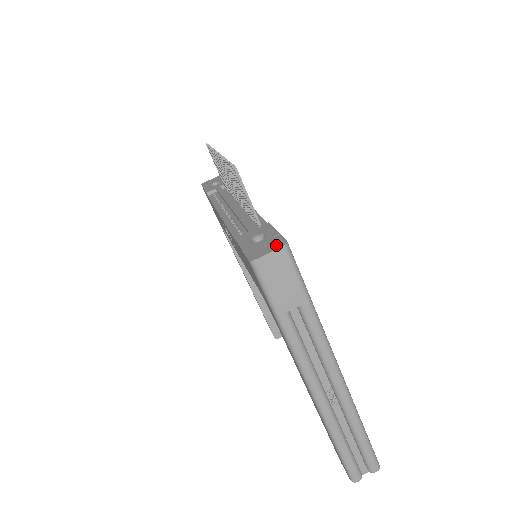
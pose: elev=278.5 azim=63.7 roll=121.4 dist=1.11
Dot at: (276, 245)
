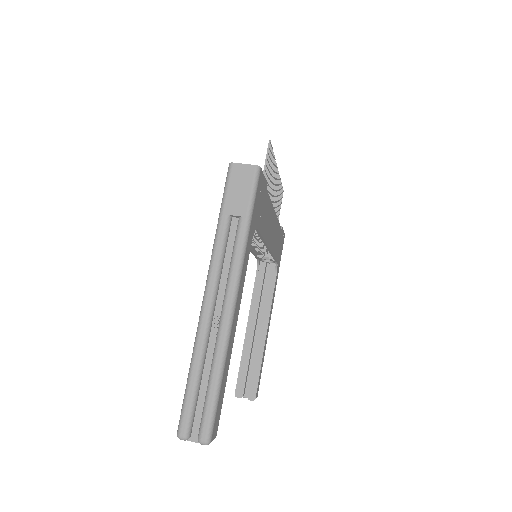
Dot at: (253, 167)
